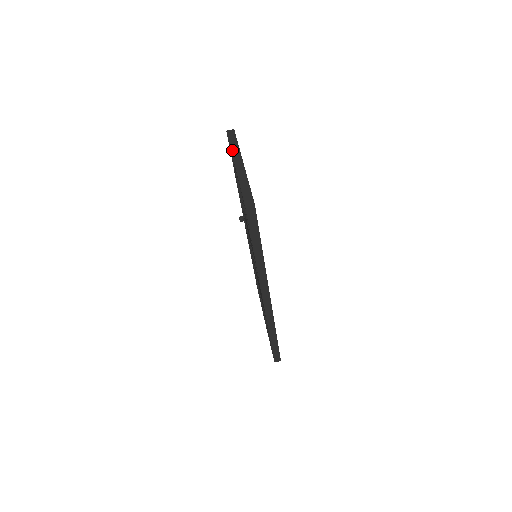
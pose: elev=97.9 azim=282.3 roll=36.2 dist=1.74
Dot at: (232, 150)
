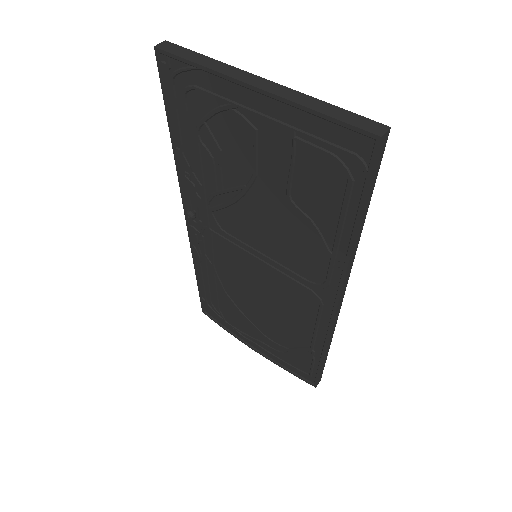
Dot at: (213, 68)
